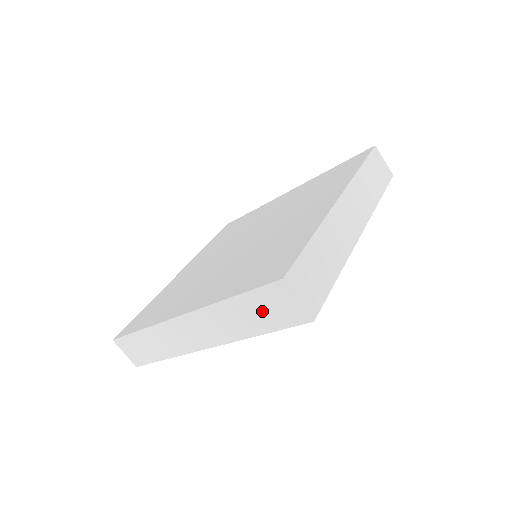
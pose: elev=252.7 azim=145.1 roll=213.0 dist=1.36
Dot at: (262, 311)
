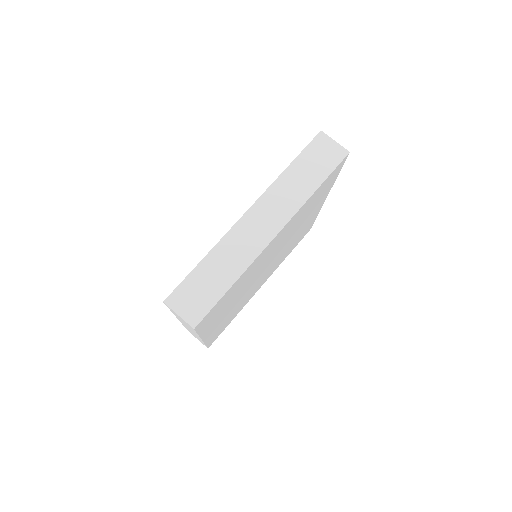
Dot at: (314, 164)
